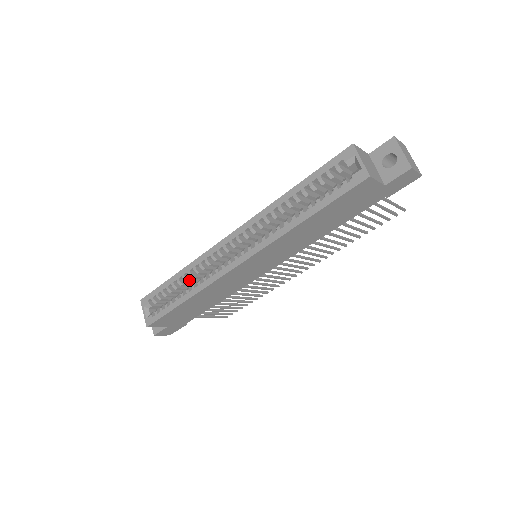
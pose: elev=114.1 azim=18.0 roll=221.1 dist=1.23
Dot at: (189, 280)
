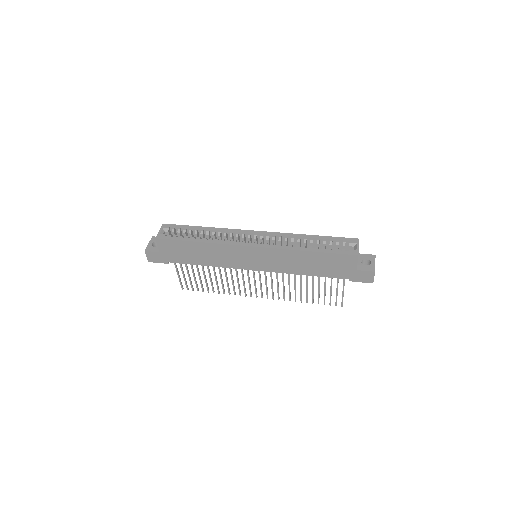
Dot at: (209, 235)
